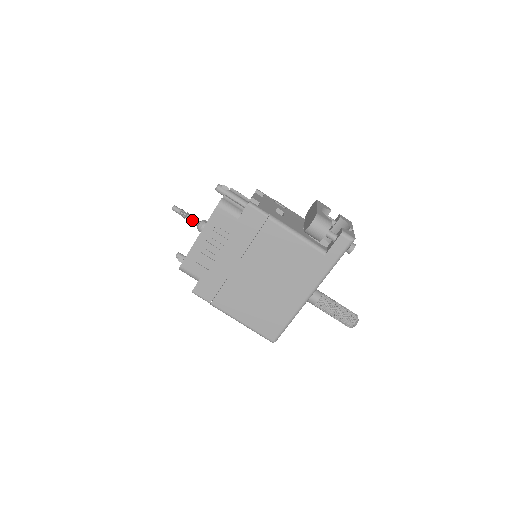
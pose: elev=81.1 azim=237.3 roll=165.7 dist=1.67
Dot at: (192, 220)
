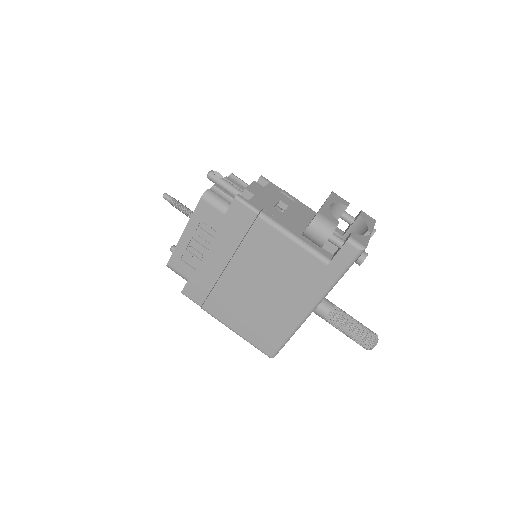
Dot at: (184, 211)
